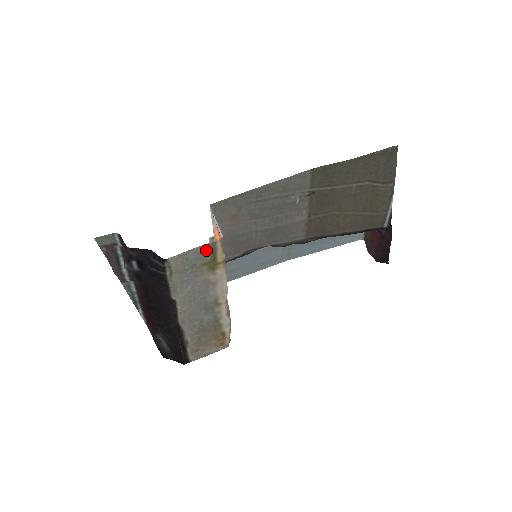
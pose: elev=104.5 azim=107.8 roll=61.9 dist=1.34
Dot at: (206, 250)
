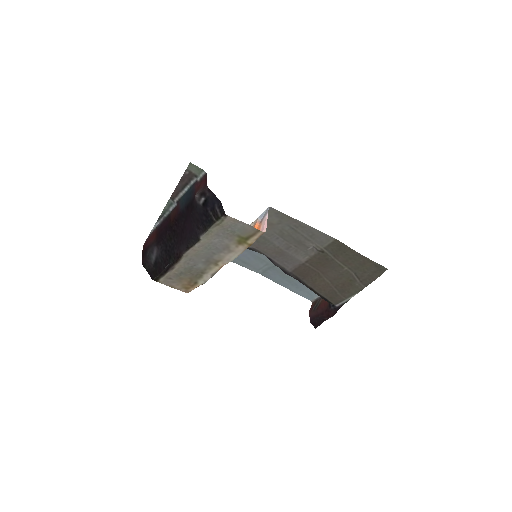
Dot at: (250, 230)
